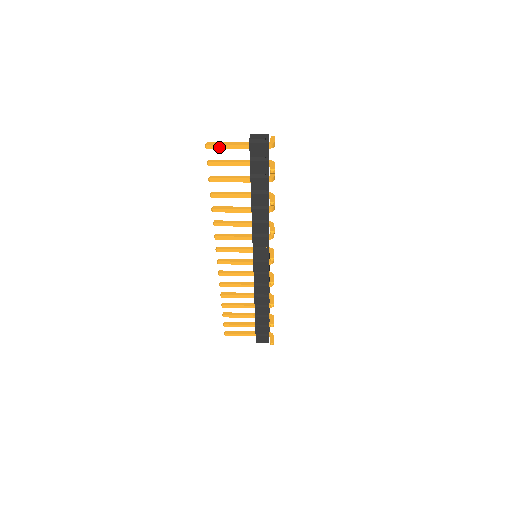
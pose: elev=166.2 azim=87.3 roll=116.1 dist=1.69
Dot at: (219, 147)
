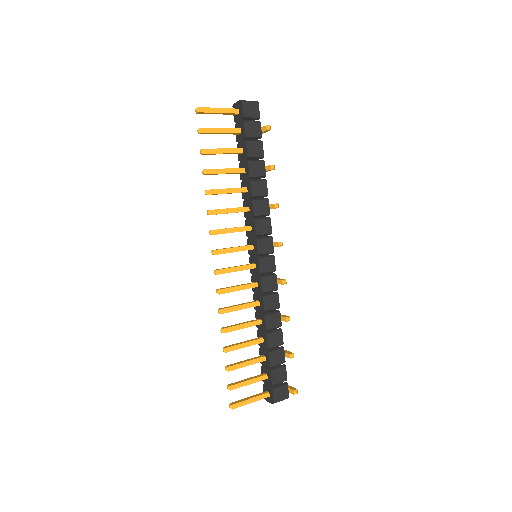
Dot at: (210, 111)
